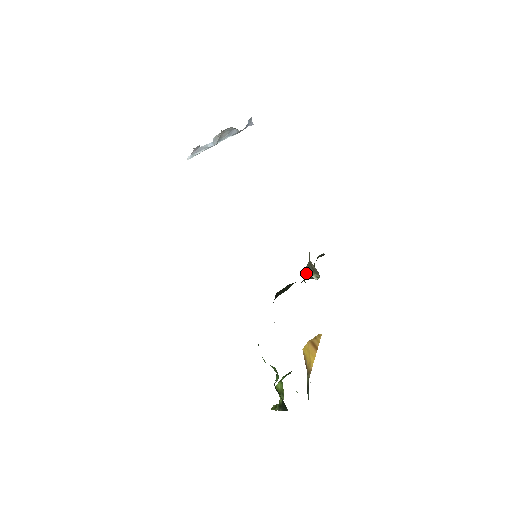
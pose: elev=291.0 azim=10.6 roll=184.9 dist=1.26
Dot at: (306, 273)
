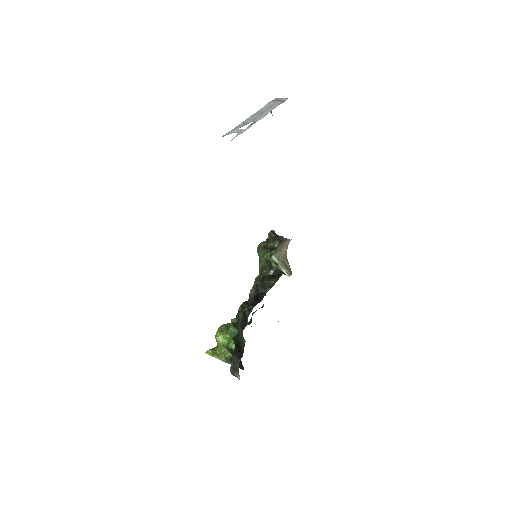
Dot at: (275, 263)
